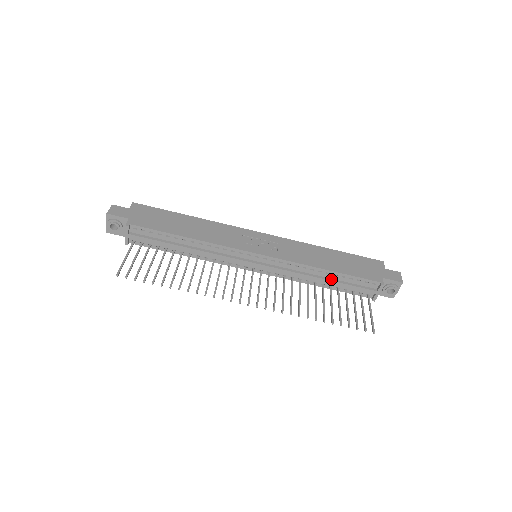
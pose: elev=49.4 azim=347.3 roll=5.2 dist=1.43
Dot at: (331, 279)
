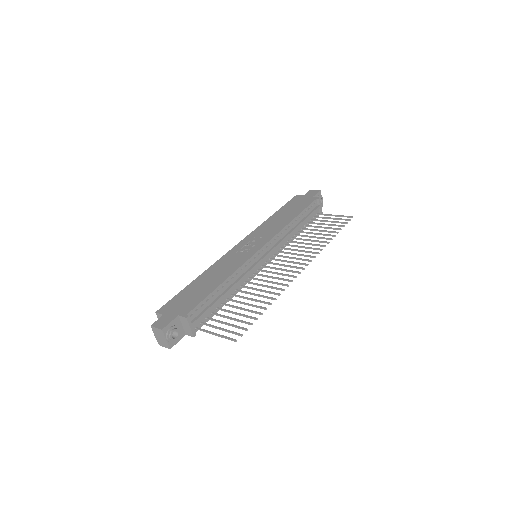
Dot at: (300, 222)
